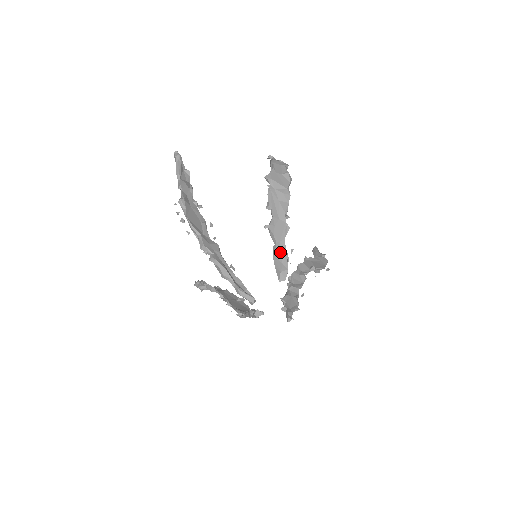
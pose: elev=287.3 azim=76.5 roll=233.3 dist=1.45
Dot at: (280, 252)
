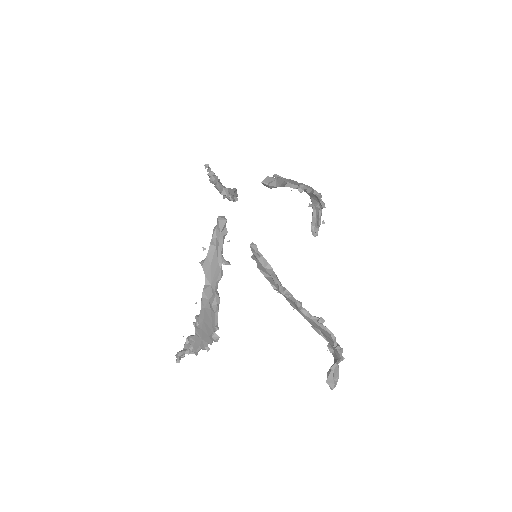
Dot at: occluded
